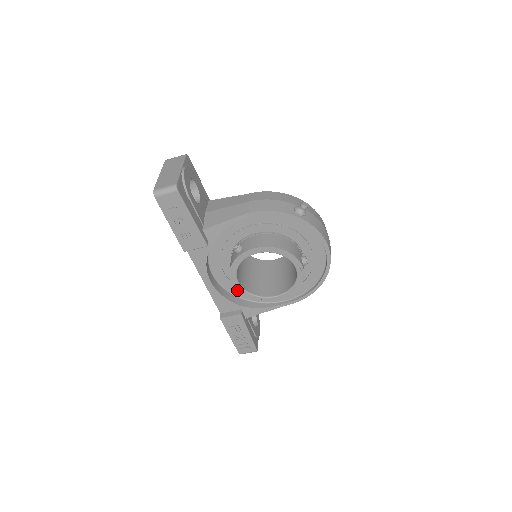
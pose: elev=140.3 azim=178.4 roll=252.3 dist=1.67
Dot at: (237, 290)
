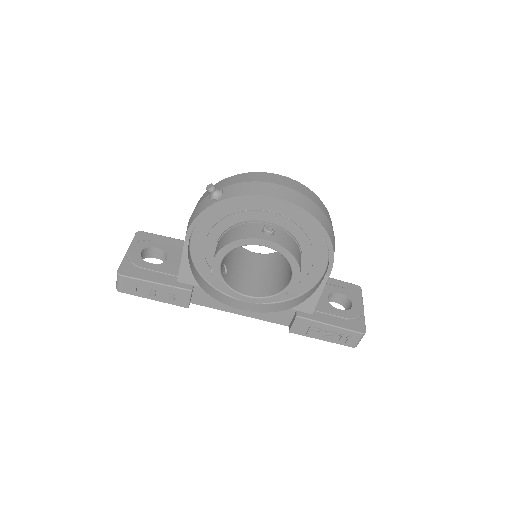
Dot at: occluded
